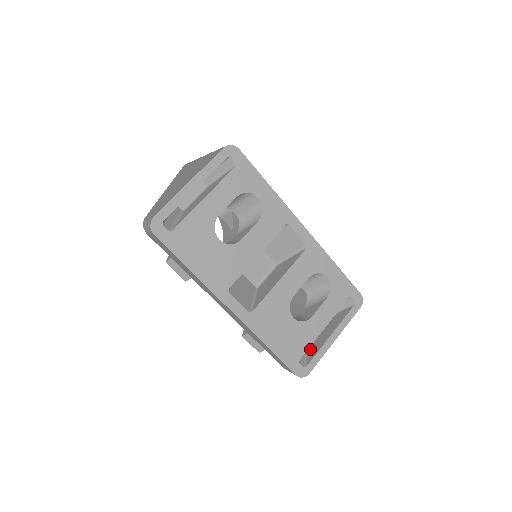
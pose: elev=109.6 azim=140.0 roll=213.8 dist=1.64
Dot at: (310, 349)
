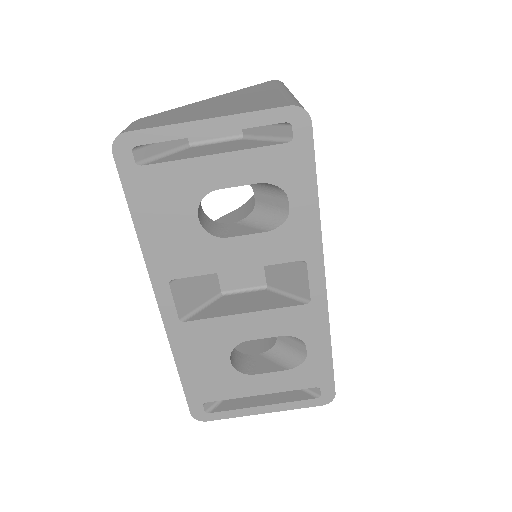
Dot at: occluded
